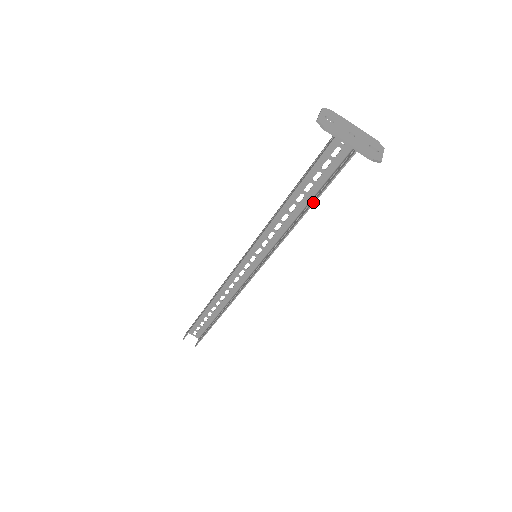
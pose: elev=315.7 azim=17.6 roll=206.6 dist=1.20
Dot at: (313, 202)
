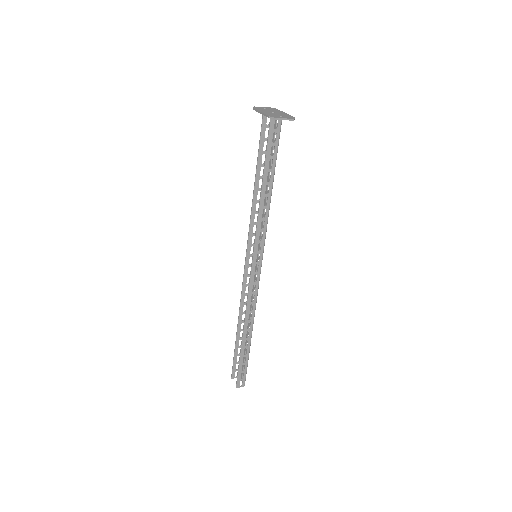
Dot at: (263, 177)
